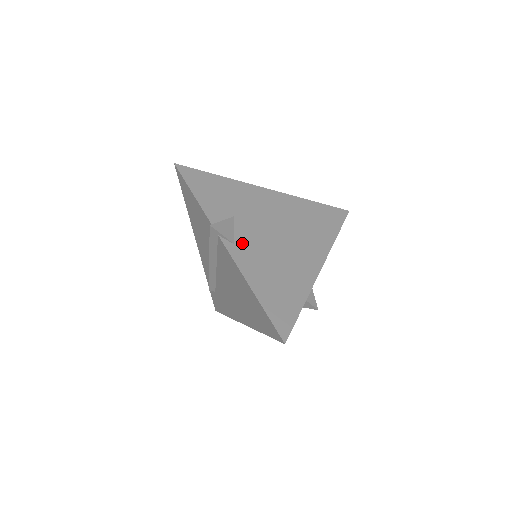
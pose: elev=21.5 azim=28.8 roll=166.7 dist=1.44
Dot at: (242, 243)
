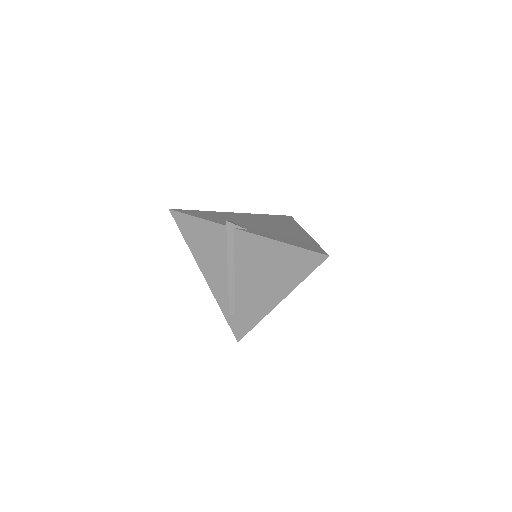
Dot at: (251, 229)
